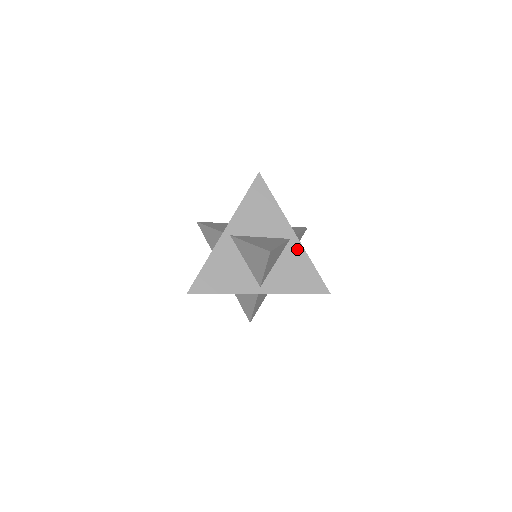
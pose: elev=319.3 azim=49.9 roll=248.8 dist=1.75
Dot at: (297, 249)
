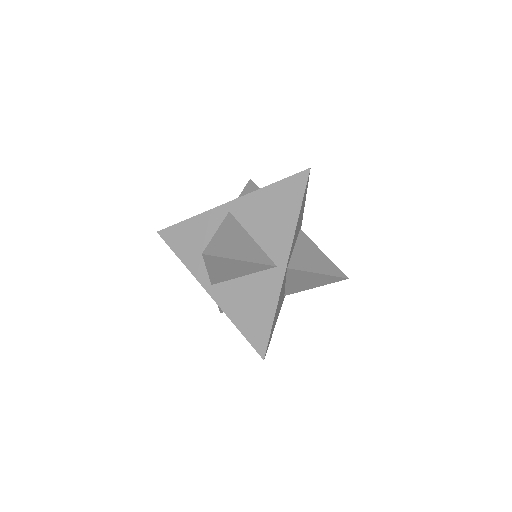
Dot at: (274, 283)
